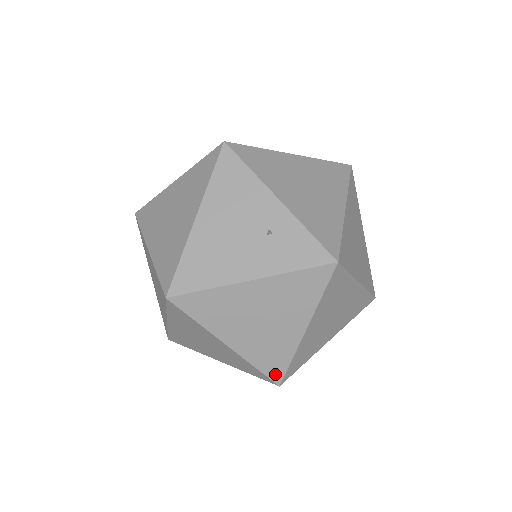
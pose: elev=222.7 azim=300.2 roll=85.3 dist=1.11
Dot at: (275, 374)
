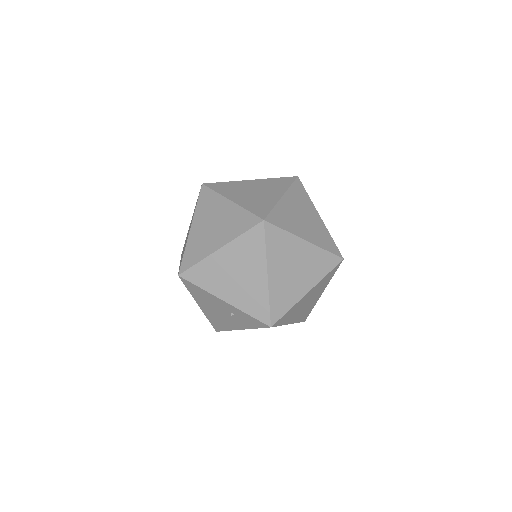
Dot at: occluded
